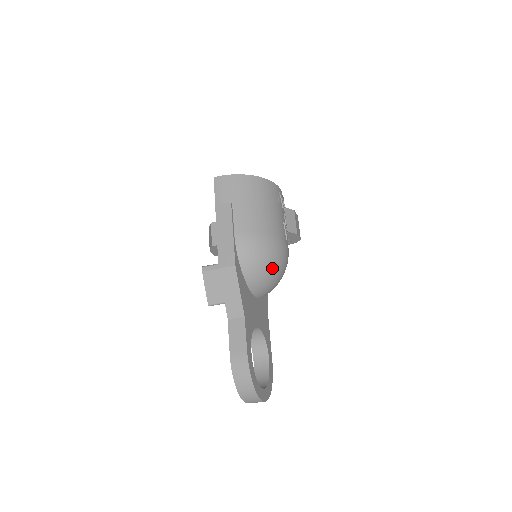
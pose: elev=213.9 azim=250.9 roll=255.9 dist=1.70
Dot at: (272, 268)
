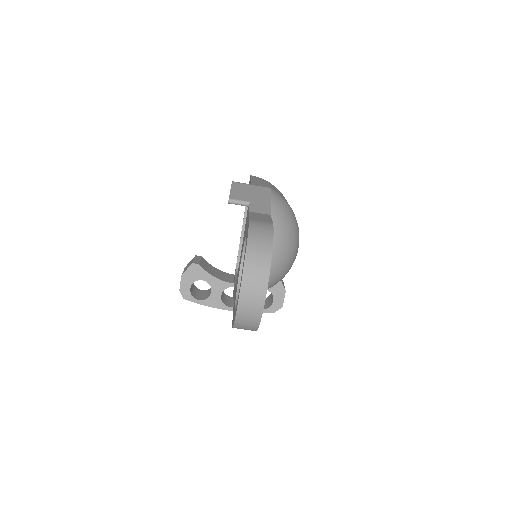
Dot at: (291, 233)
